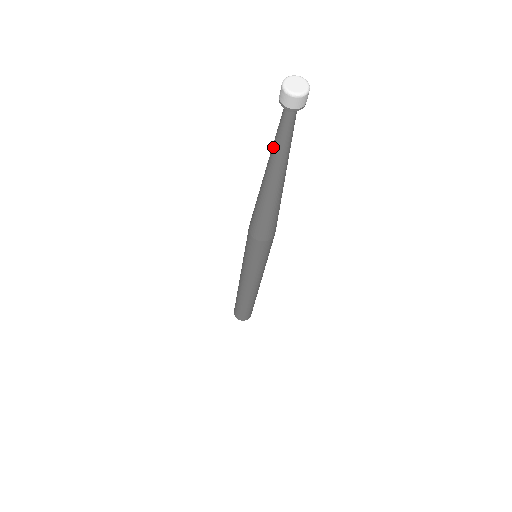
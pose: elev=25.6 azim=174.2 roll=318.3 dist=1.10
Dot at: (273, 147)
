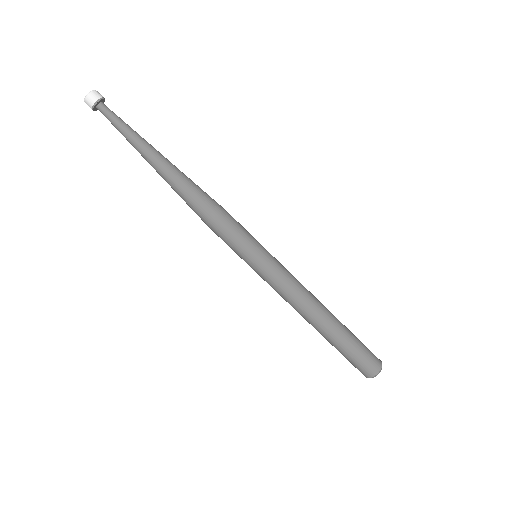
Dot at: (128, 140)
